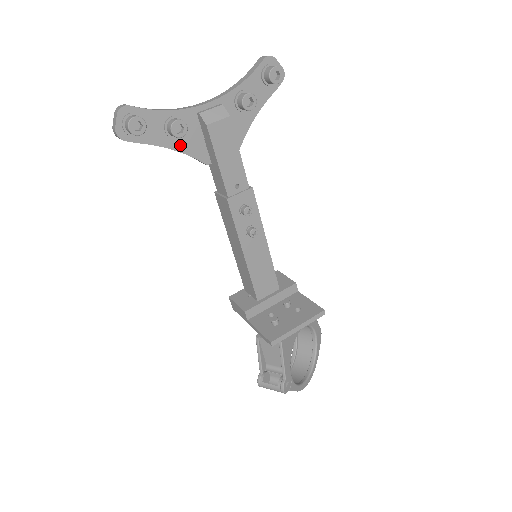
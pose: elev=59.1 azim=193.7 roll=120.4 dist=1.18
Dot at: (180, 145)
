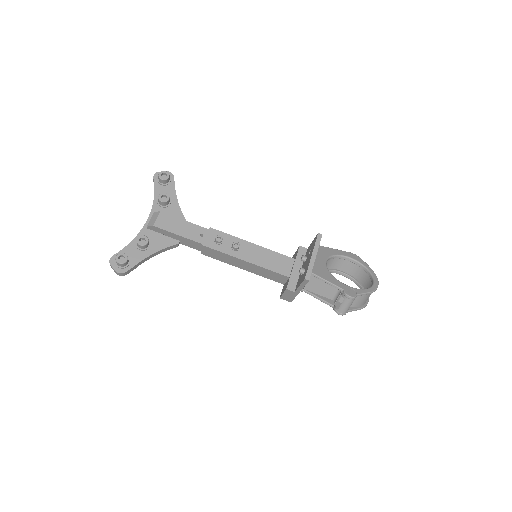
Dot at: (154, 249)
